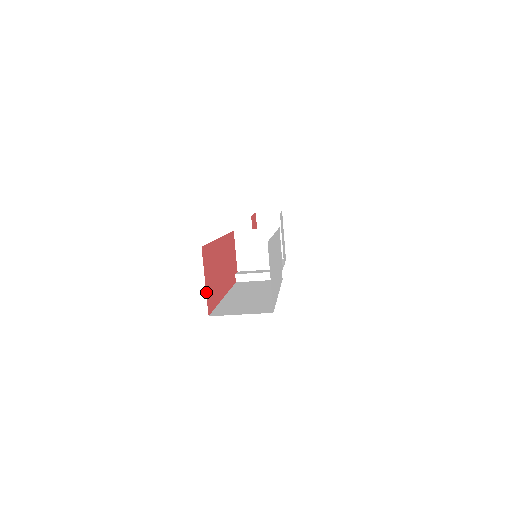
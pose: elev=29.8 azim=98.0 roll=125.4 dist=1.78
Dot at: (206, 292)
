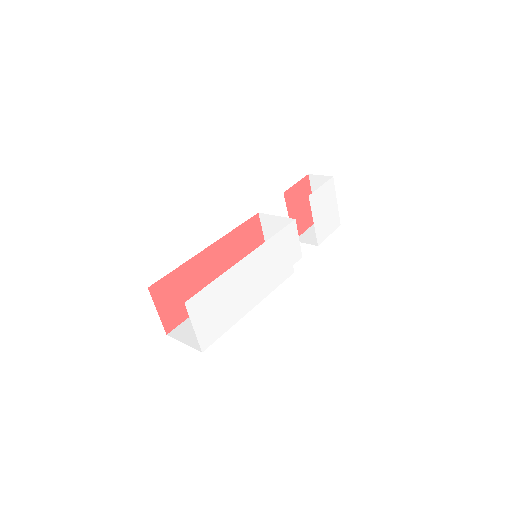
Dot at: (161, 318)
